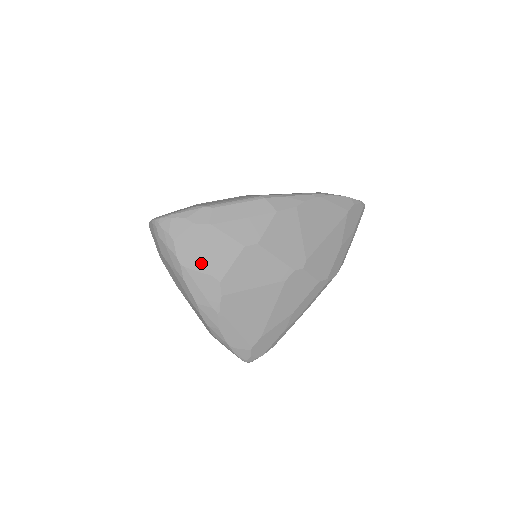
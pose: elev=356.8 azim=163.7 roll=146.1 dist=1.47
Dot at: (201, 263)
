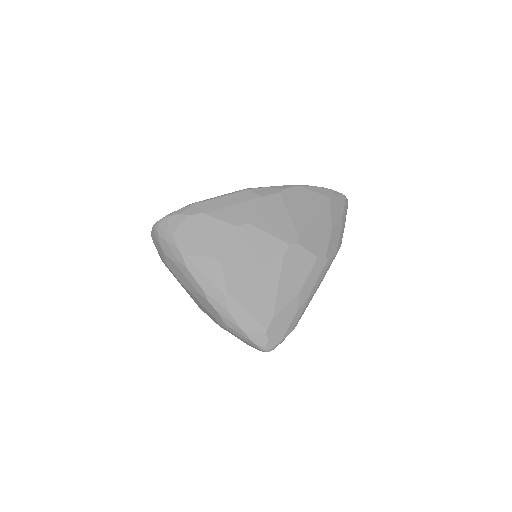
Dot at: (200, 248)
